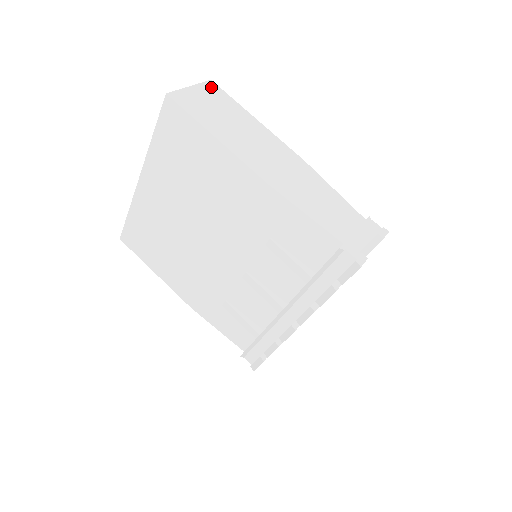
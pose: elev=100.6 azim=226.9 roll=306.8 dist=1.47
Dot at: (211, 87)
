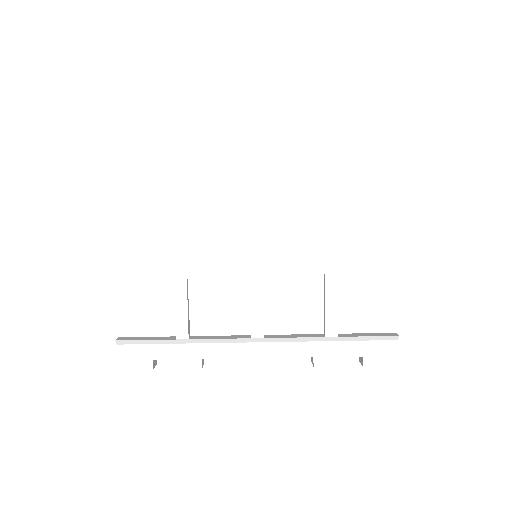
Dot at: occluded
